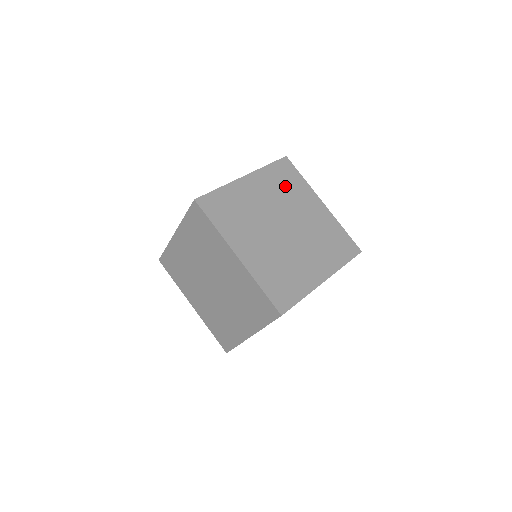
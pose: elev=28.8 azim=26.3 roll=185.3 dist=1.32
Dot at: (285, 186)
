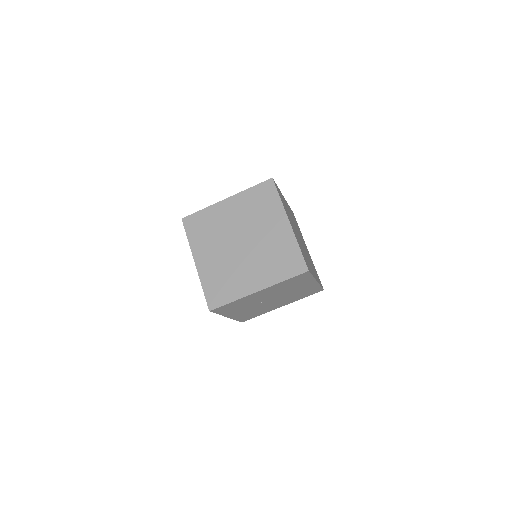
Dot at: (258, 207)
